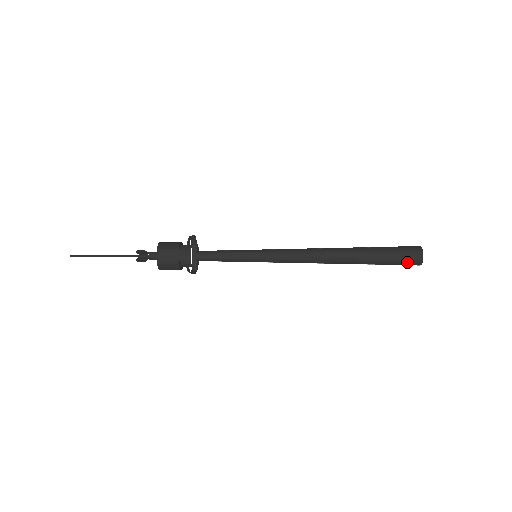
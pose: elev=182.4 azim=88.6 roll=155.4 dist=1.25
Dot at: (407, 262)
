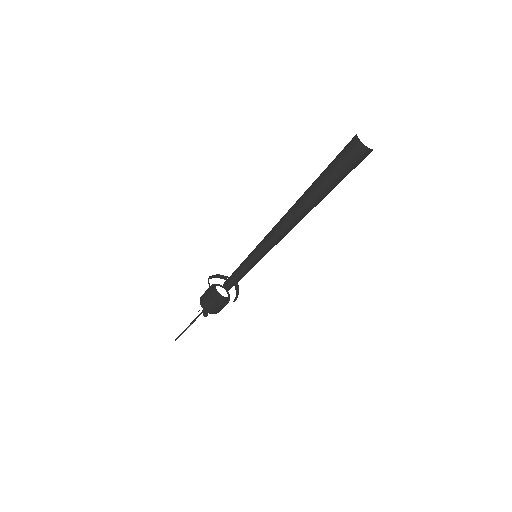
Dot at: (346, 149)
